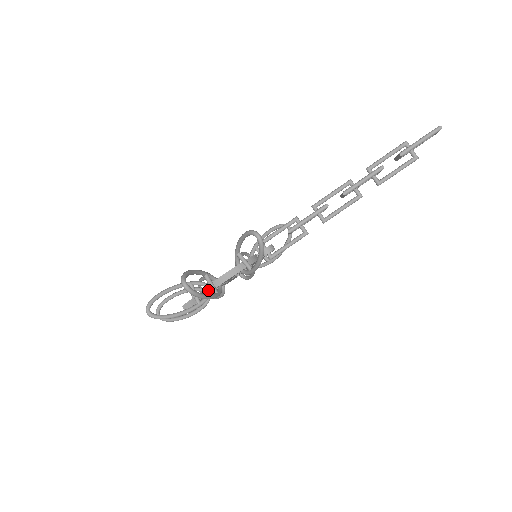
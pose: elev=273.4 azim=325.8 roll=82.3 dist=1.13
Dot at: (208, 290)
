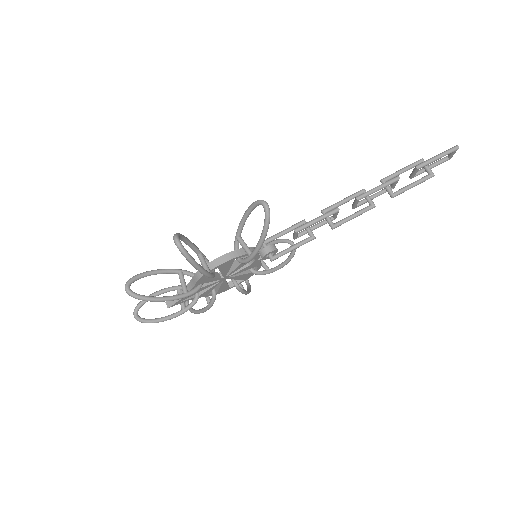
Dot at: (199, 275)
